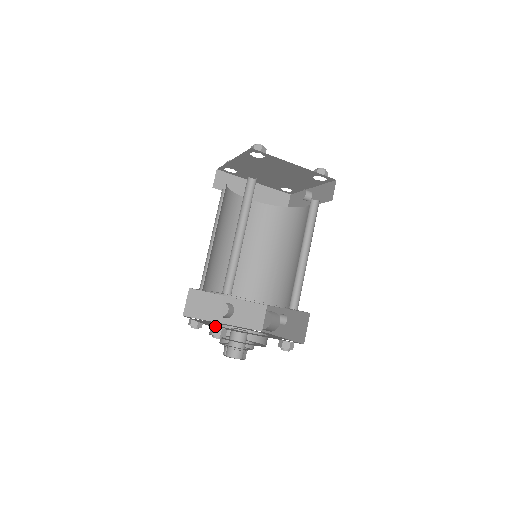
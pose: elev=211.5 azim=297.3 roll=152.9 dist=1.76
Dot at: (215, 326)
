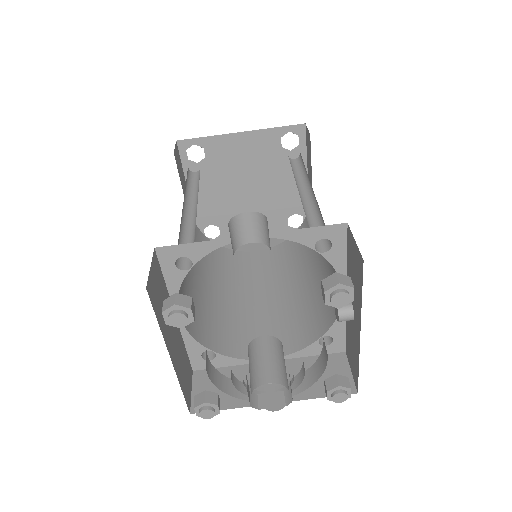
Dot at: occluded
